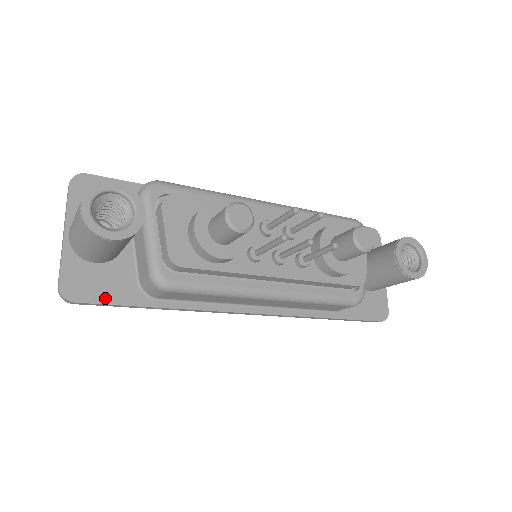
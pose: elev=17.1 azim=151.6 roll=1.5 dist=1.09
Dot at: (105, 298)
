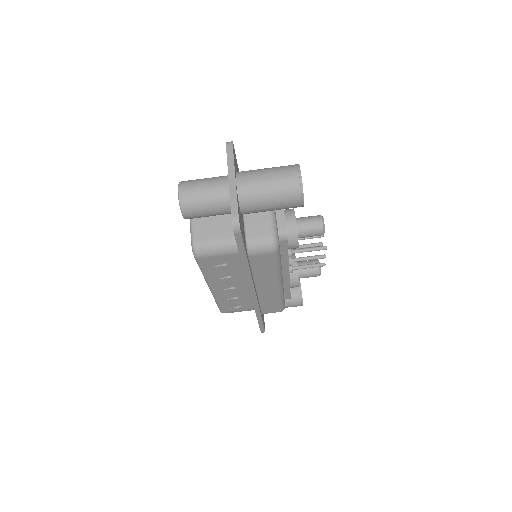
Dot at: (243, 240)
